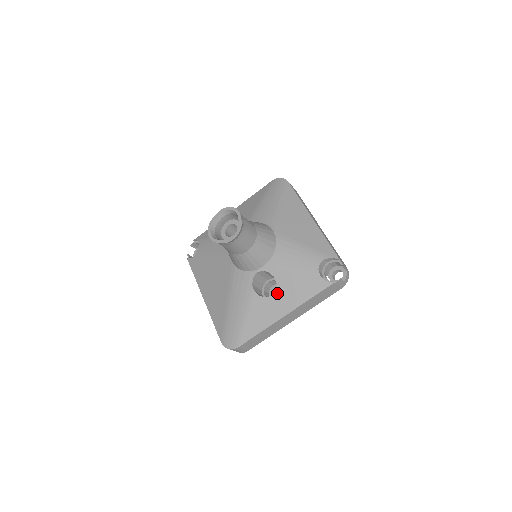
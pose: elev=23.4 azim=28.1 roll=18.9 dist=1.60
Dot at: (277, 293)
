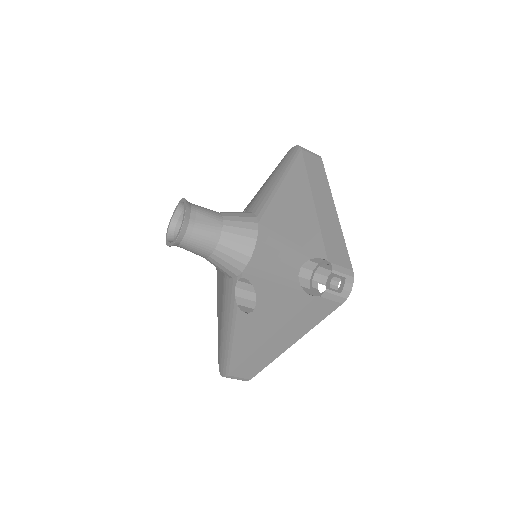
Dot at: (257, 308)
